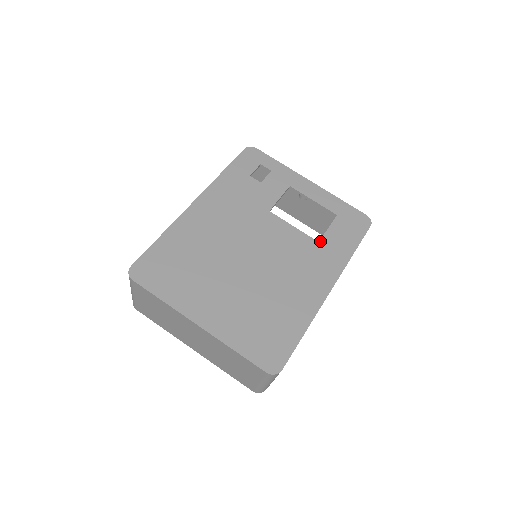
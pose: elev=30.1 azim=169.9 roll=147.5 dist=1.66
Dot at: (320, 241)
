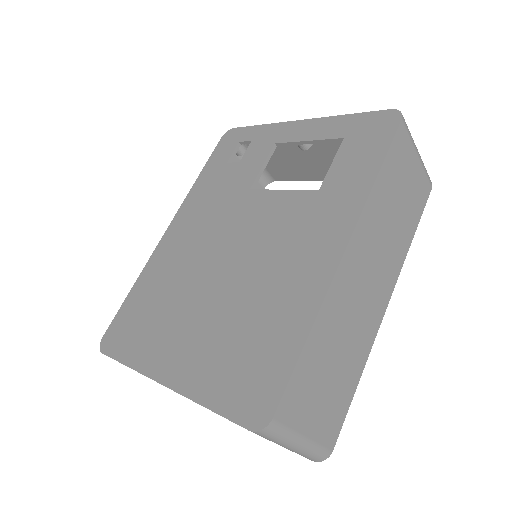
Dot at: (321, 188)
